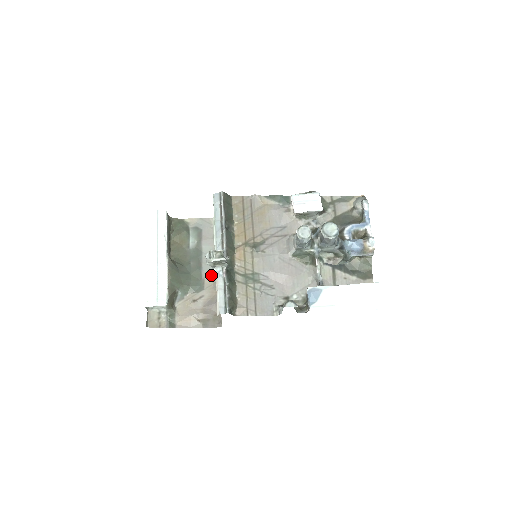
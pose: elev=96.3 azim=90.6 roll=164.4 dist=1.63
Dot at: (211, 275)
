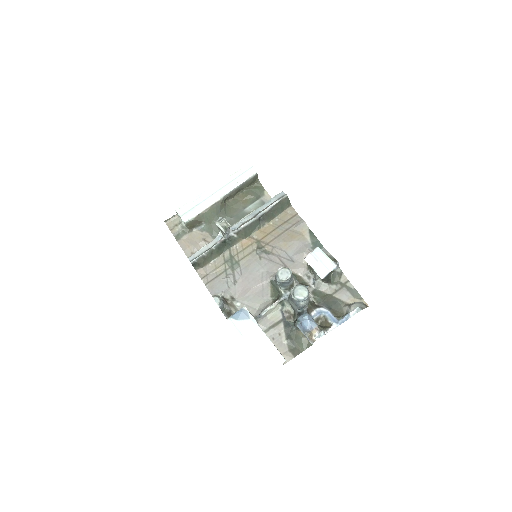
Dot at: occluded
